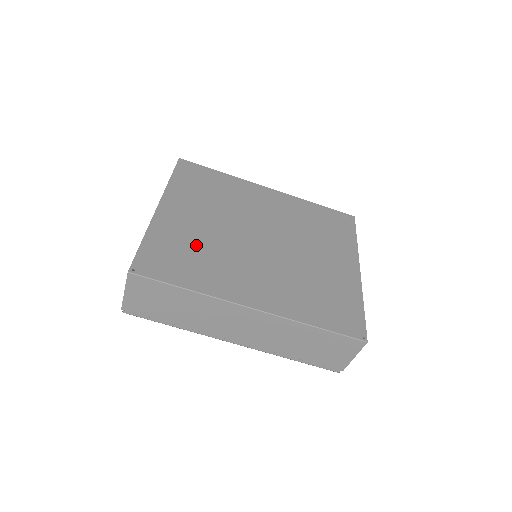
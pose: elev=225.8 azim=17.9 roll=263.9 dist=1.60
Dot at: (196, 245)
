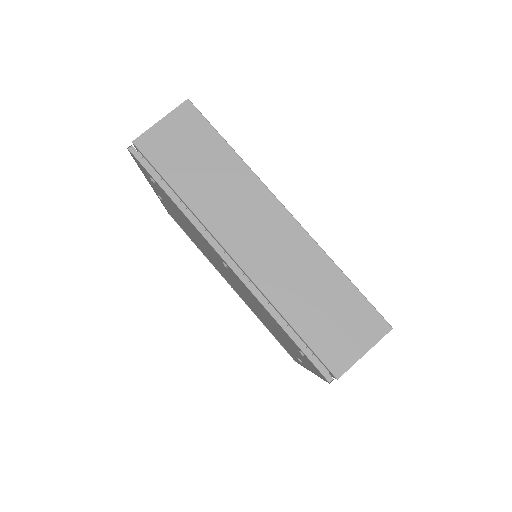
Dot at: occluded
